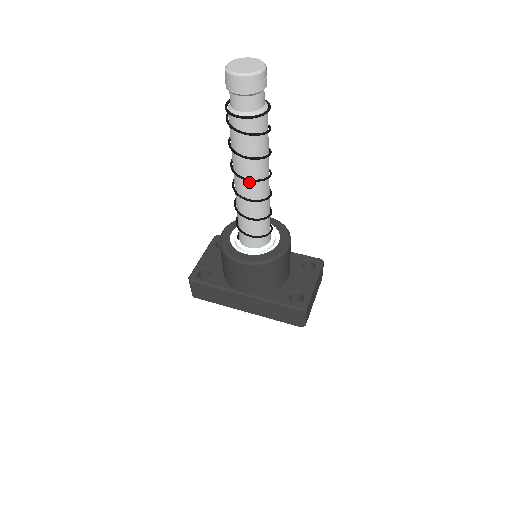
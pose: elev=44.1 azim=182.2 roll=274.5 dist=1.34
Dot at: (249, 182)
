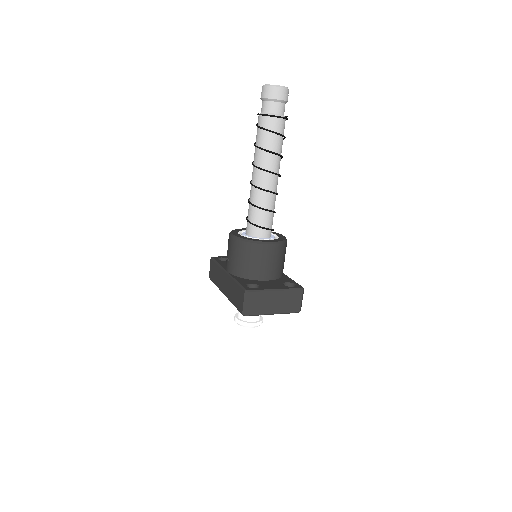
Dot at: (256, 169)
